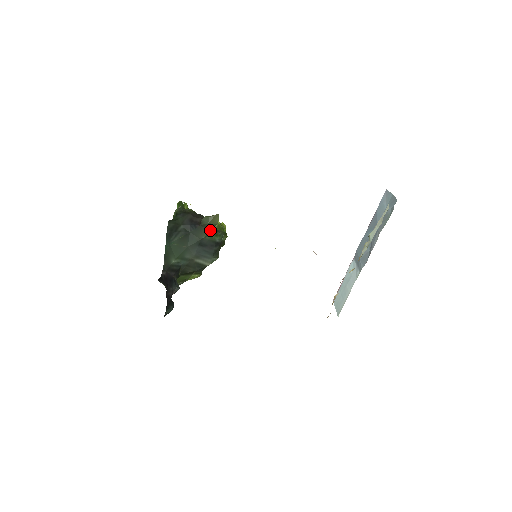
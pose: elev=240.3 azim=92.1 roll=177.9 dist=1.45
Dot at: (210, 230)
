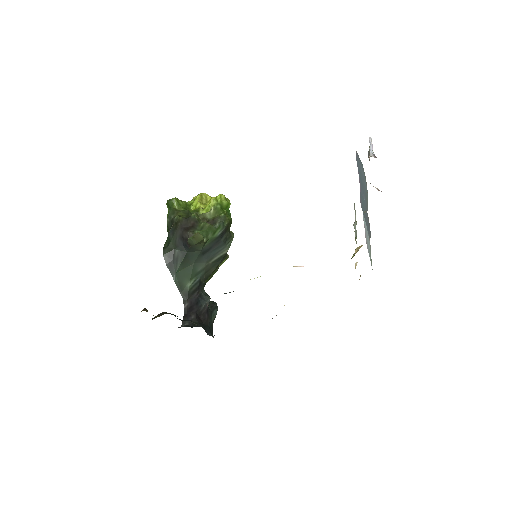
Dot at: (202, 243)
